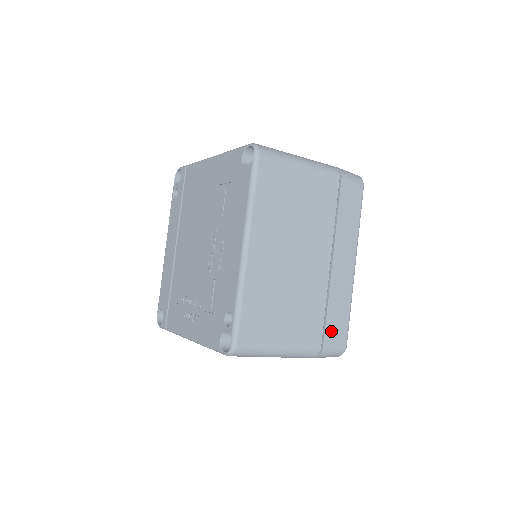
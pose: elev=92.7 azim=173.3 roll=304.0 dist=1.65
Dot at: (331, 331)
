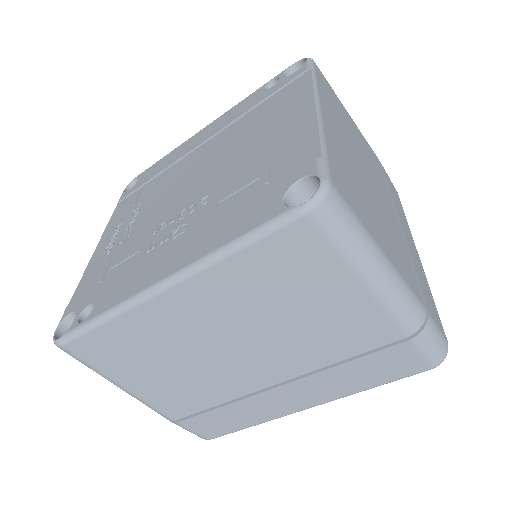
Dot at: (203, 421)
